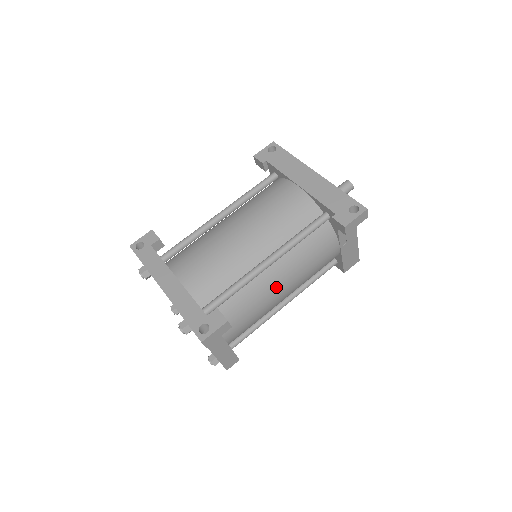
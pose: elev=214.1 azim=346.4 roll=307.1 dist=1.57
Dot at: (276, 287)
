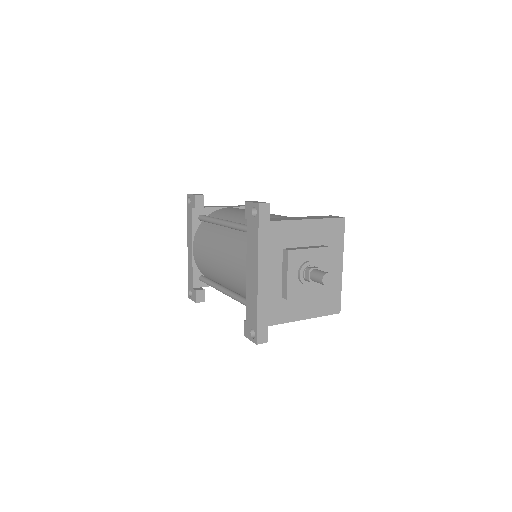
Dot at: occluded
